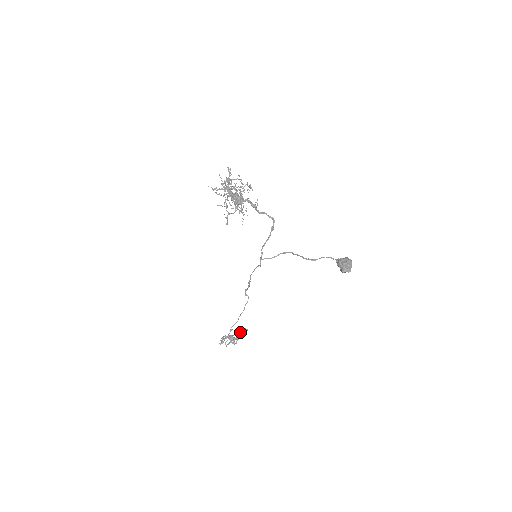
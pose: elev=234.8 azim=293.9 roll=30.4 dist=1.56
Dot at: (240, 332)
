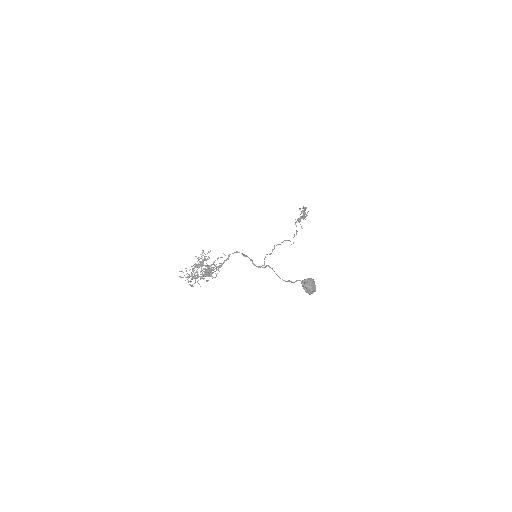
Dot at: (303, 211)
